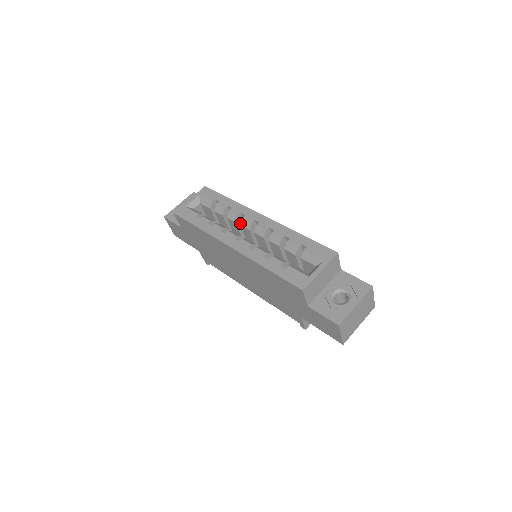
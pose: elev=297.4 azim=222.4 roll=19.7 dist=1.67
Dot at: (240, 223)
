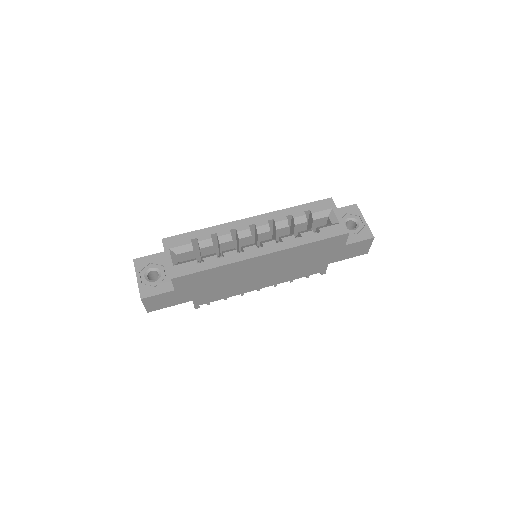
Dot at: (238, 237)
